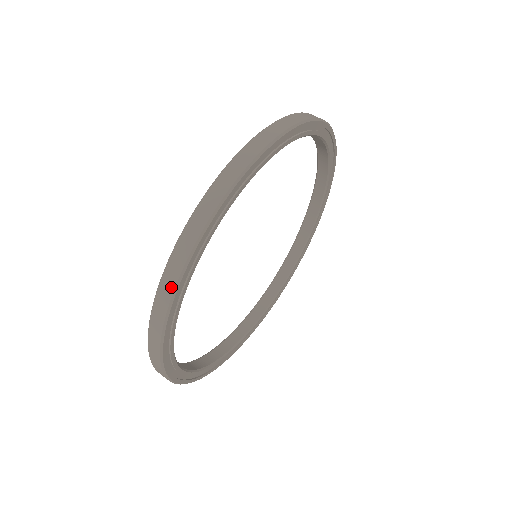
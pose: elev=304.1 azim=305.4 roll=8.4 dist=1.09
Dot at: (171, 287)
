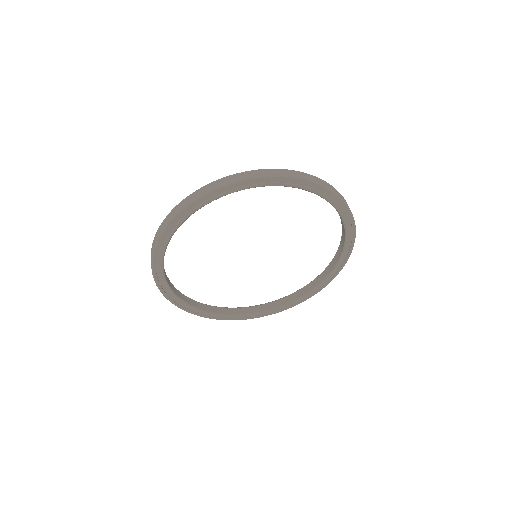
Dot at: (203, 192)
